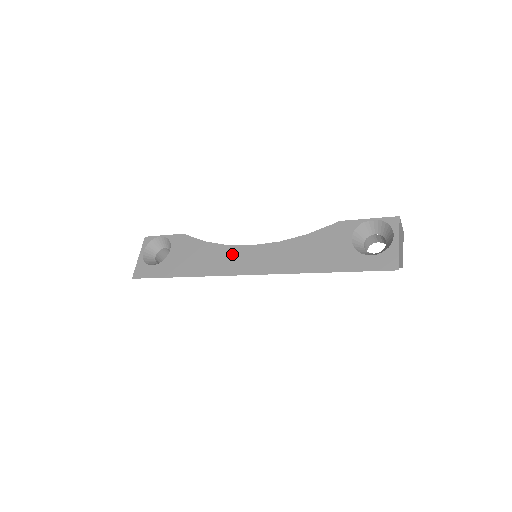
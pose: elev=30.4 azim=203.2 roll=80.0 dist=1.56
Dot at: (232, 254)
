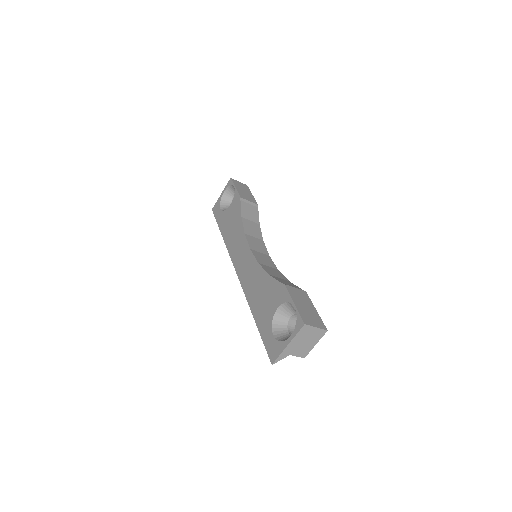
Dot at: (241, 245)
